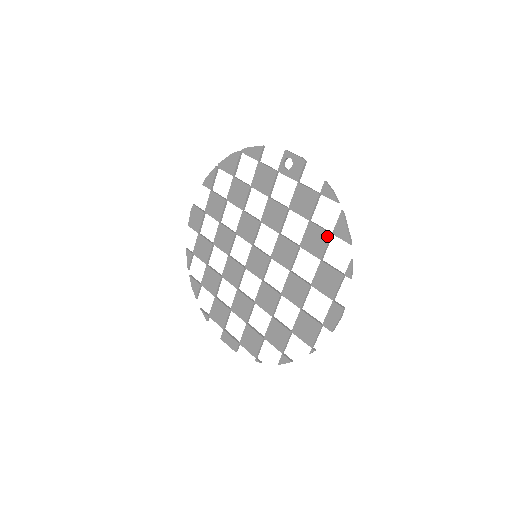
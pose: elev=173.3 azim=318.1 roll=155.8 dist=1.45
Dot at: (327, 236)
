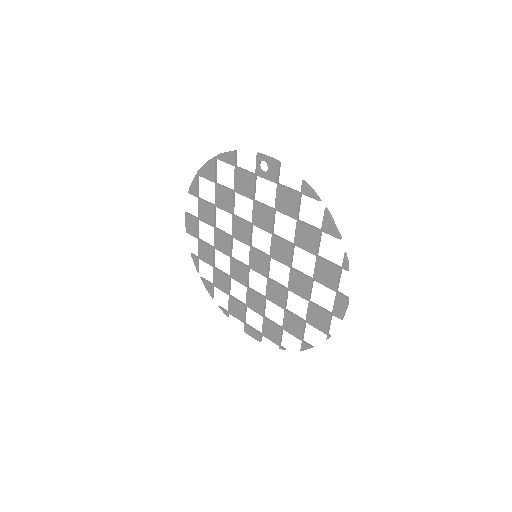
Dot at: (317, 233)
